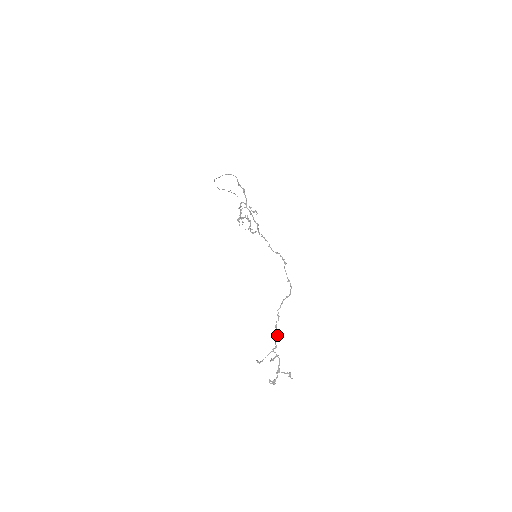
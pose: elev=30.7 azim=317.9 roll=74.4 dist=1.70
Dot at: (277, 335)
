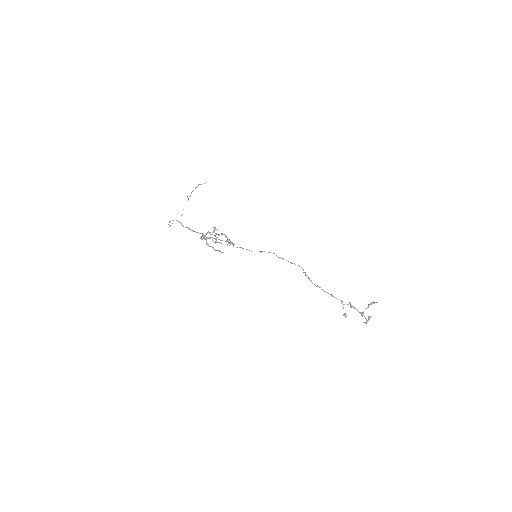
Dot at: (332, 296)
